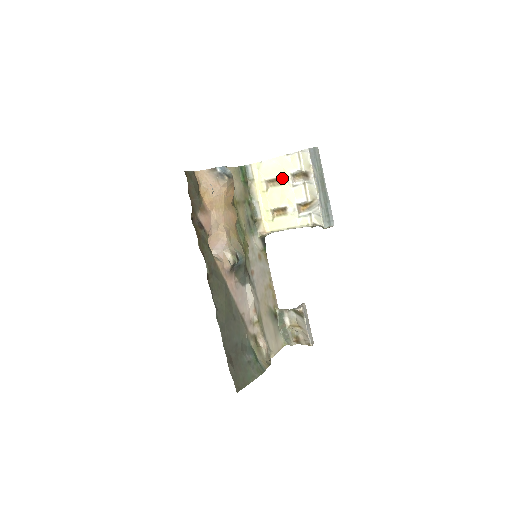
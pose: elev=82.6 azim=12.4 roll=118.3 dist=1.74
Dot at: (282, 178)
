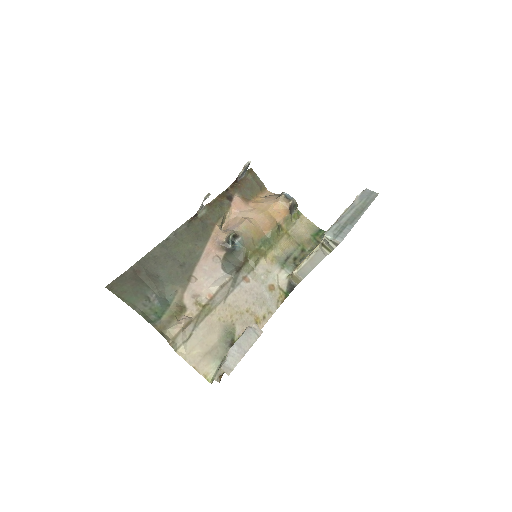
Dot at: occluded
